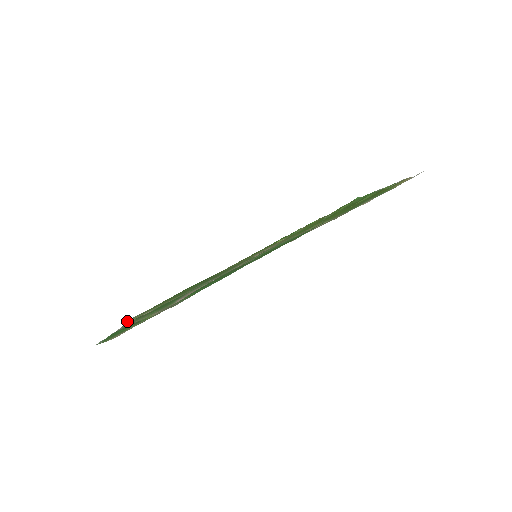
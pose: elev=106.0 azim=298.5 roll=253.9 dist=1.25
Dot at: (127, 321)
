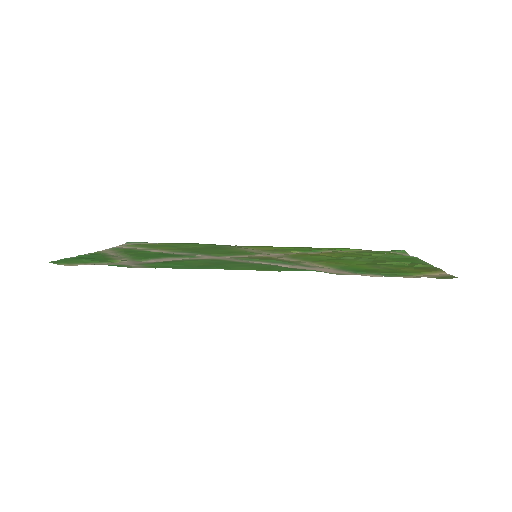
Dot at: (126, 243)
